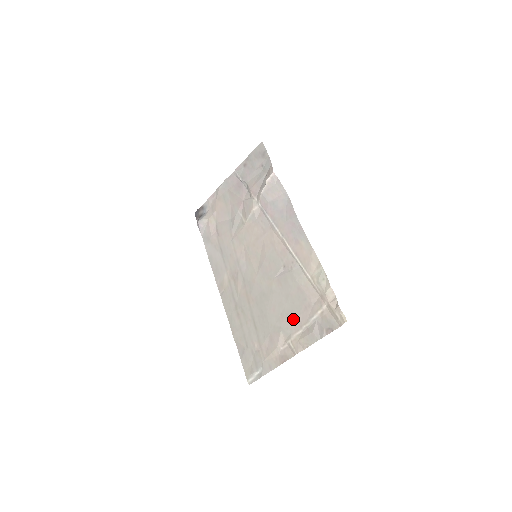
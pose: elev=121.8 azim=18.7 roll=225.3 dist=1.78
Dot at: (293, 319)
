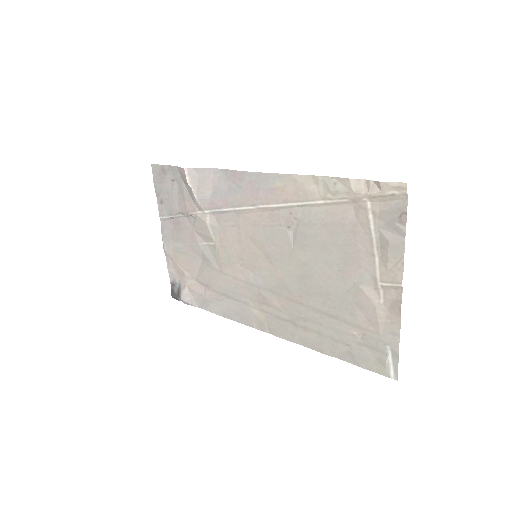
Dot at: (356, 259)
